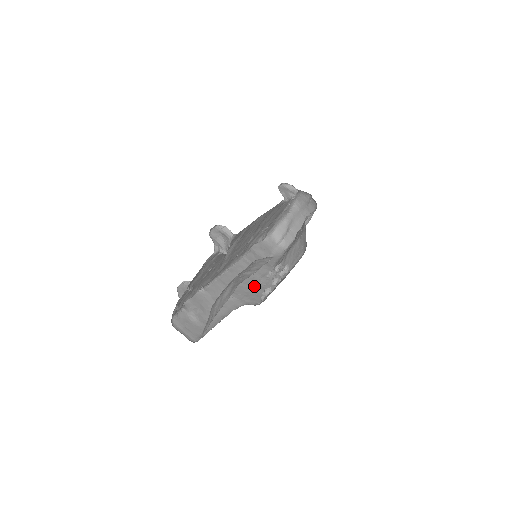
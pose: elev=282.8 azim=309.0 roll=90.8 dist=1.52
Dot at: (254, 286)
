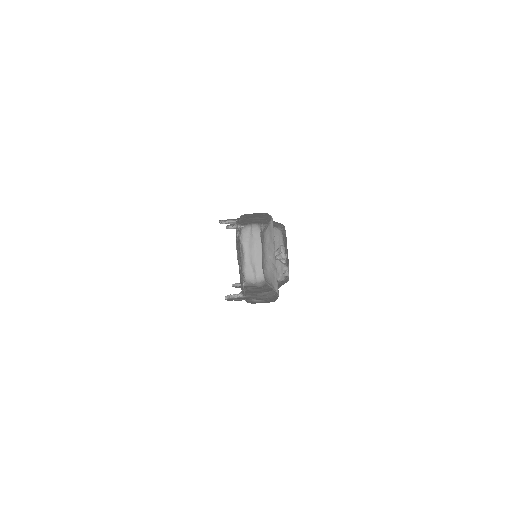
Dot at: (271, 288)
